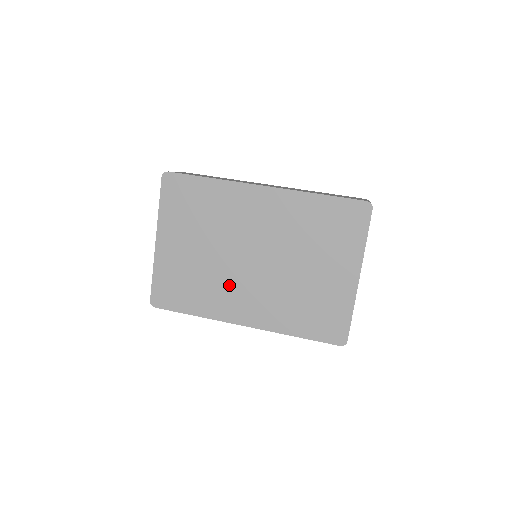
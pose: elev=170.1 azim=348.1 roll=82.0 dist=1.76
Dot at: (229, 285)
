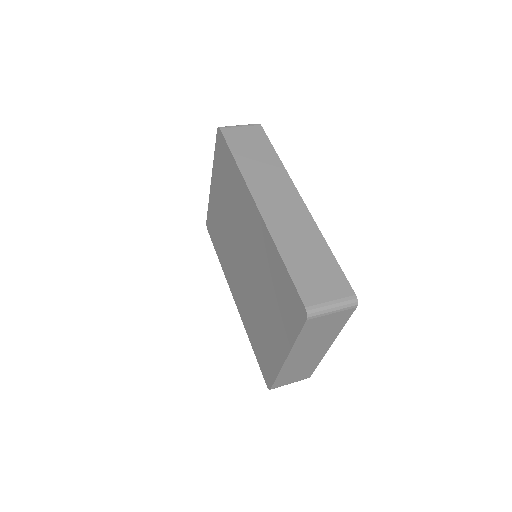
Dot at: (232, 261)
